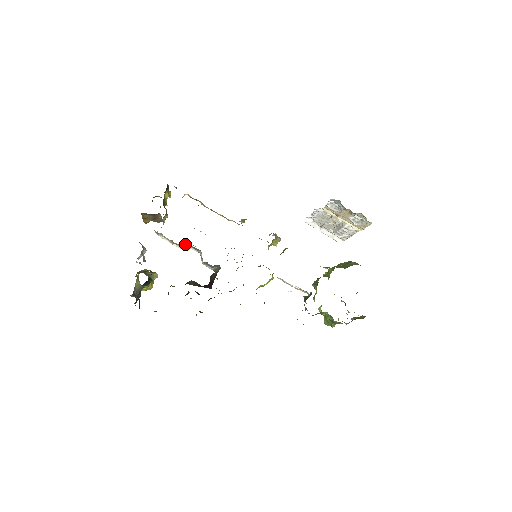
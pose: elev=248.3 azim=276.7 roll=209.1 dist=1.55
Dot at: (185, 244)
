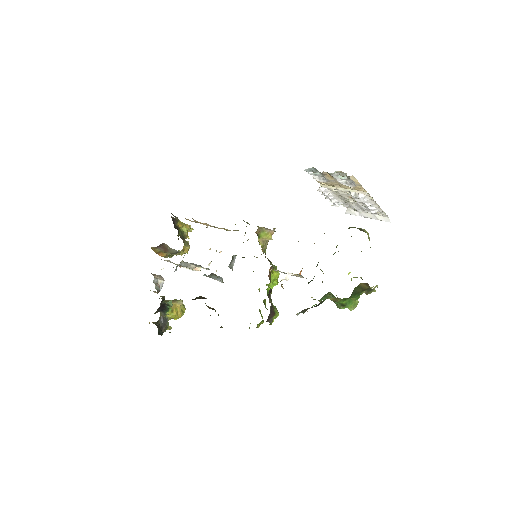
Dot at: (188, 264)
